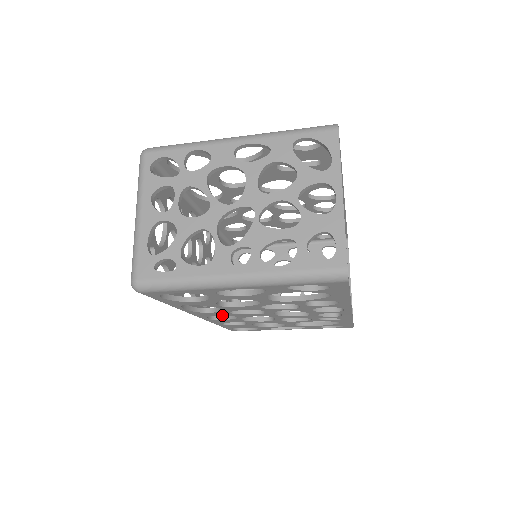
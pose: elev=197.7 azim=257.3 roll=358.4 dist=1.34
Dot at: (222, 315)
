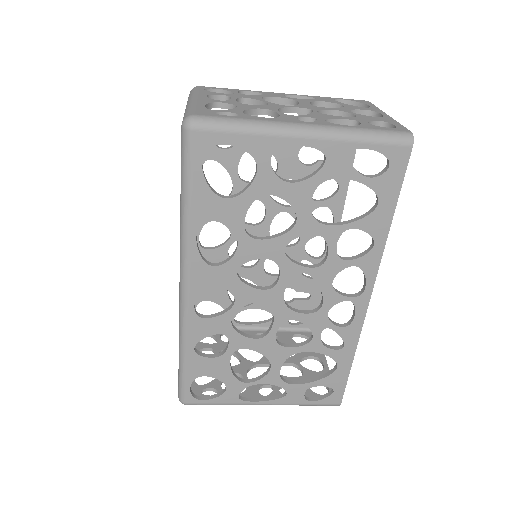
Dot at: (221, 286)
